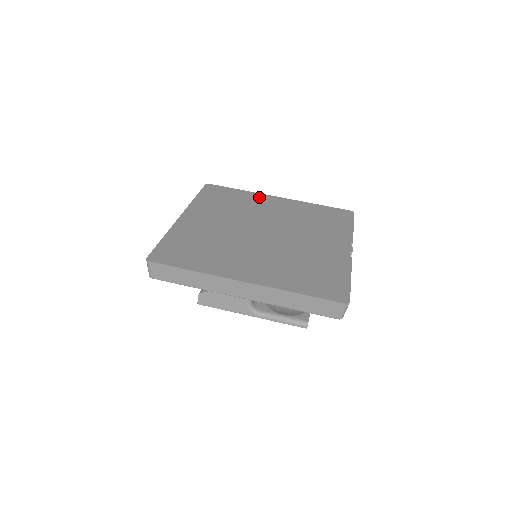
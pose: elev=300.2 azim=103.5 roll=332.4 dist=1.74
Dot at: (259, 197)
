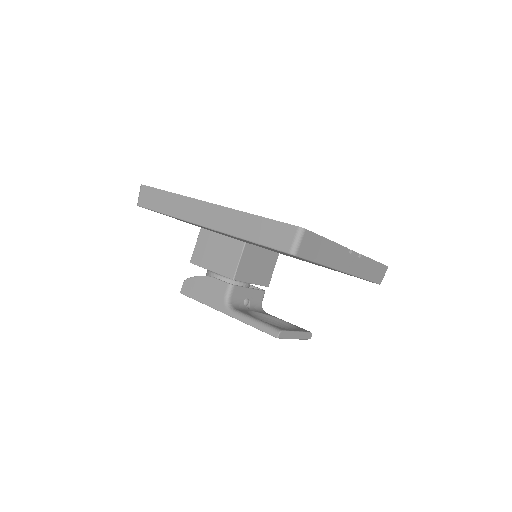
Dot at: occluded
